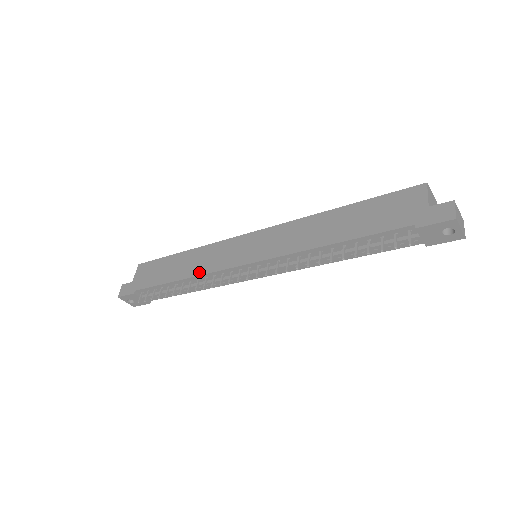
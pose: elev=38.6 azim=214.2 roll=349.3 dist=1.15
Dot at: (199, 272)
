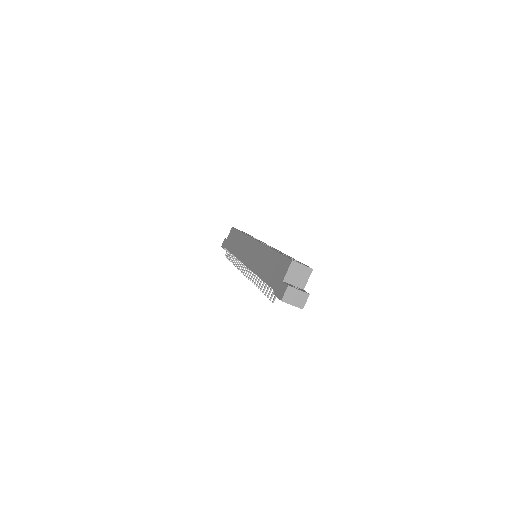
Dot at: (236, 254)
